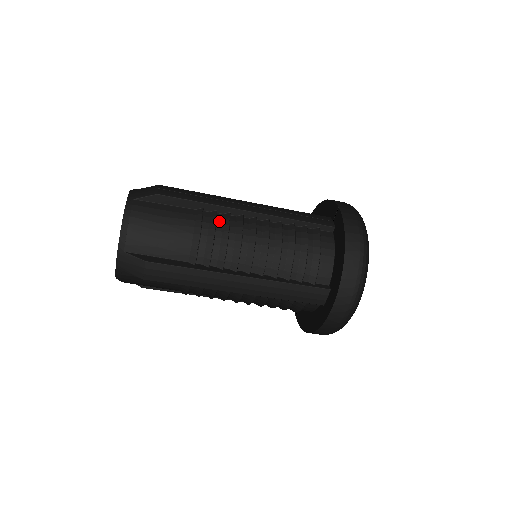
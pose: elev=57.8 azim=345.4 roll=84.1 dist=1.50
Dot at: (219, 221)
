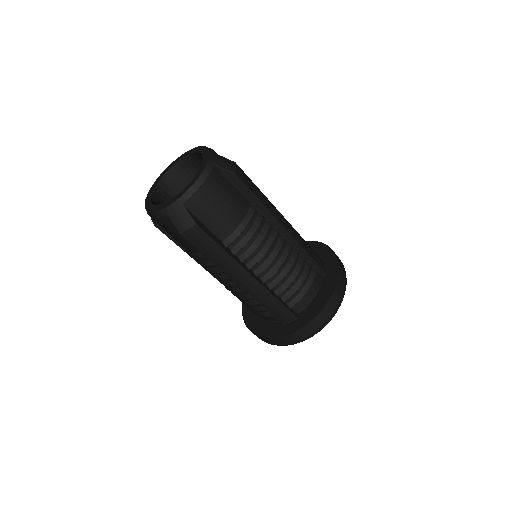
Dot at: (262, 223)
